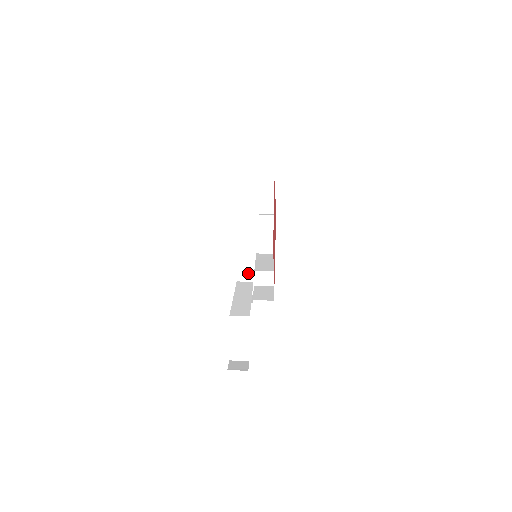
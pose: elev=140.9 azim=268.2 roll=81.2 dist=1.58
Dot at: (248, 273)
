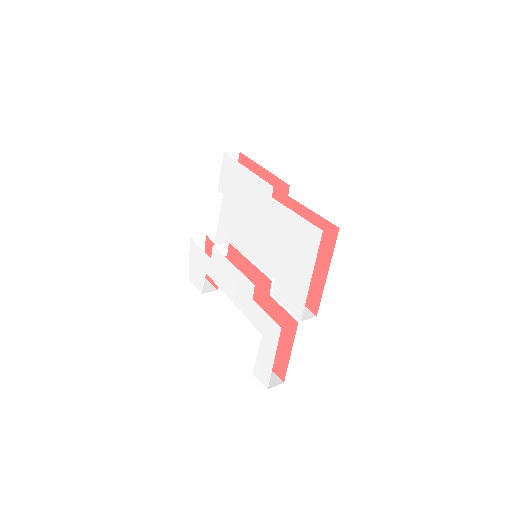
Dot at: occluded
